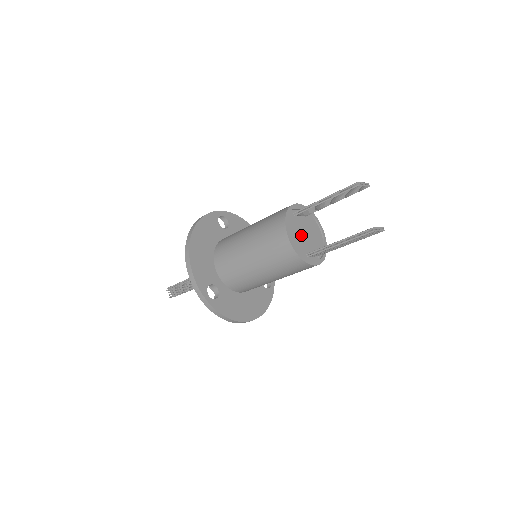
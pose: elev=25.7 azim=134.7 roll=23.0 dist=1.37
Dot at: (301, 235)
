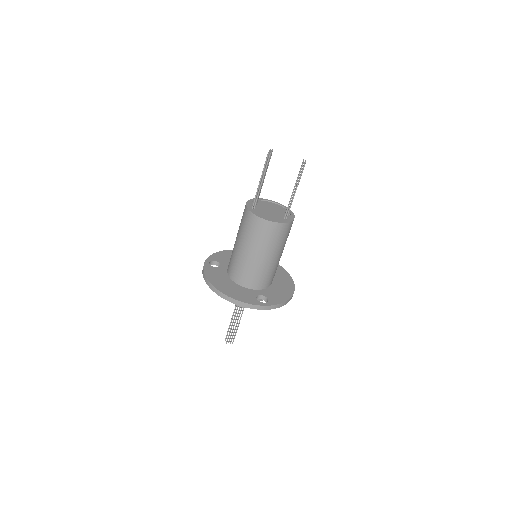
Dot at: (269, 214)
